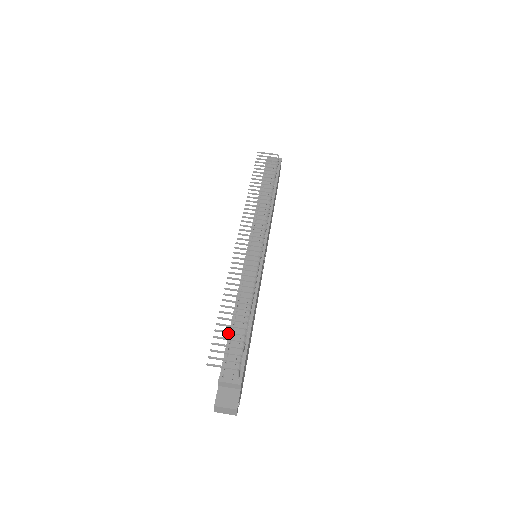
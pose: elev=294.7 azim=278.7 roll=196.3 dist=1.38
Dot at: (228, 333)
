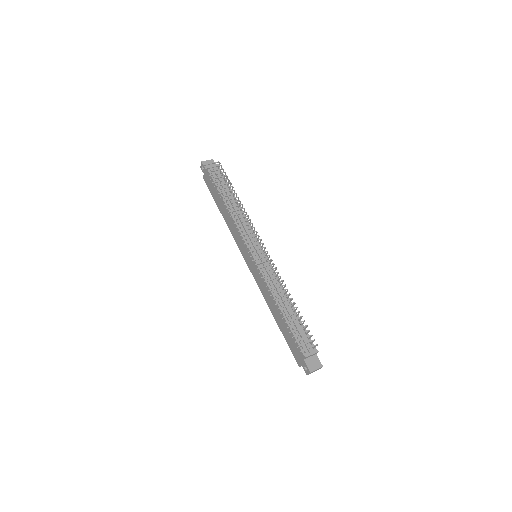
Dot at: occluded
